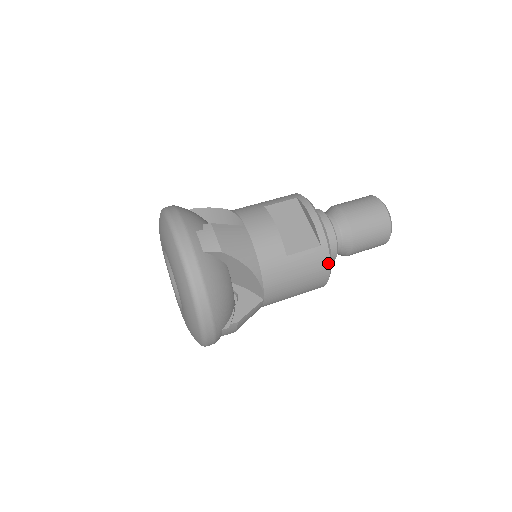
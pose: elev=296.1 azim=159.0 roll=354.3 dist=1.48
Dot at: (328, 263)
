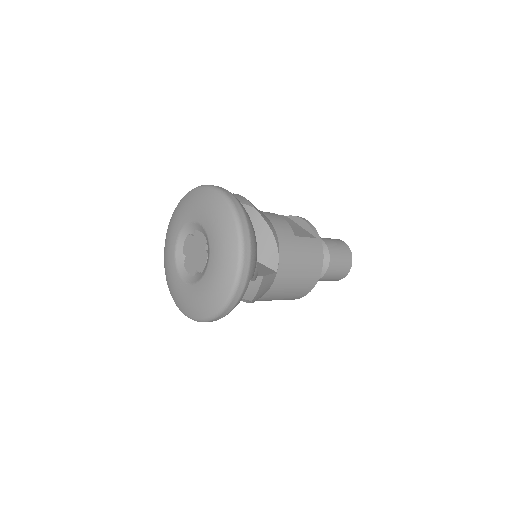
Dot at: (322, 255)
